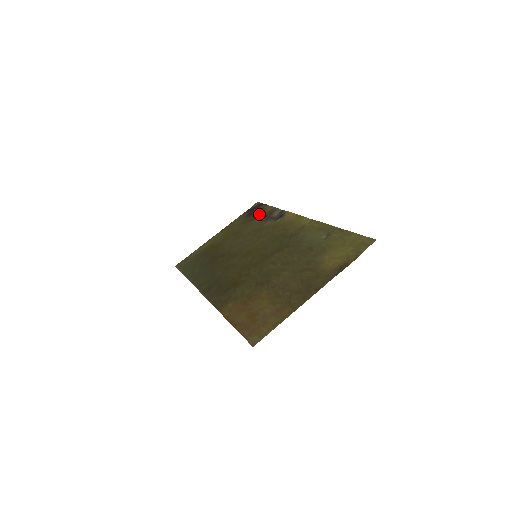
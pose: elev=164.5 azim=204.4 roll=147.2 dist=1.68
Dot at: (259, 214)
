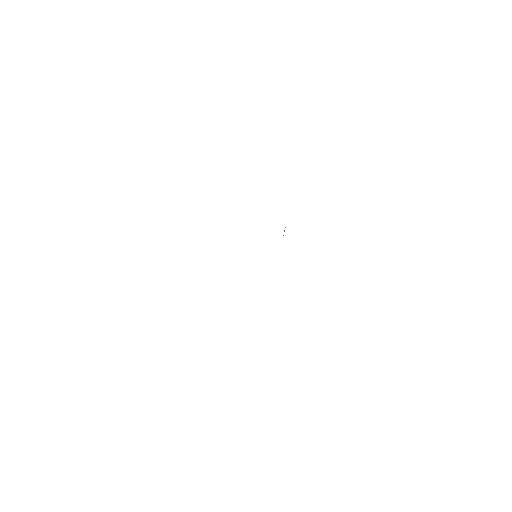
Dot at: occluded
